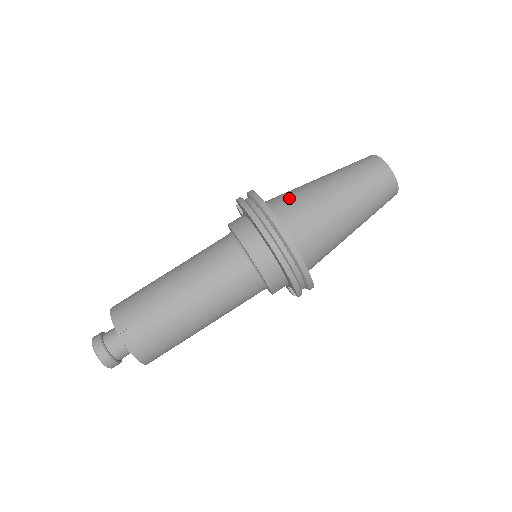
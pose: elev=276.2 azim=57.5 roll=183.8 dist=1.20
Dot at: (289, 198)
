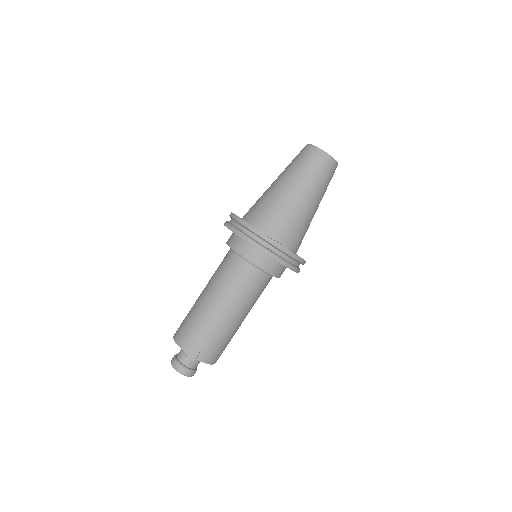
Dot at: (261, 207)
